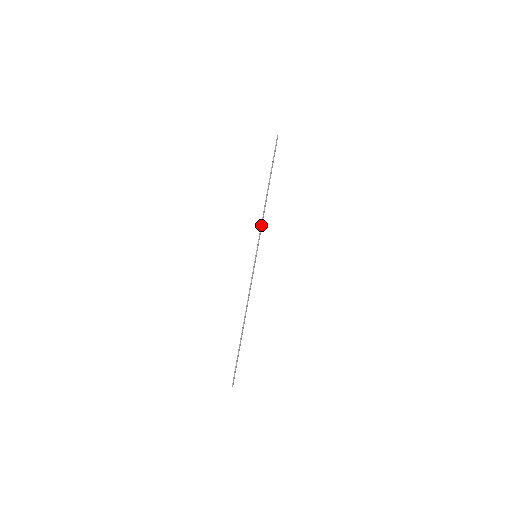
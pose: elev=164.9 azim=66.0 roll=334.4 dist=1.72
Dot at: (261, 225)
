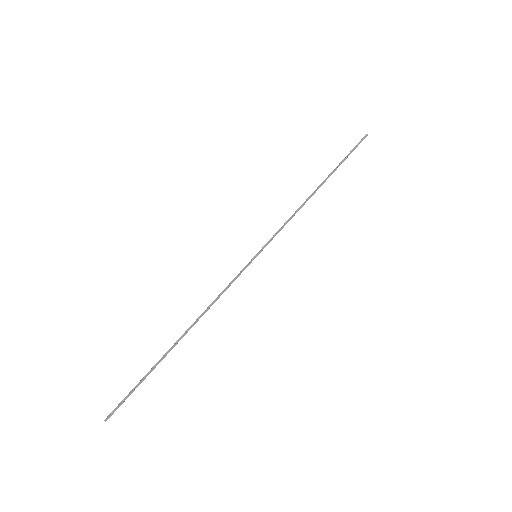
Dot at: (286, 222)
